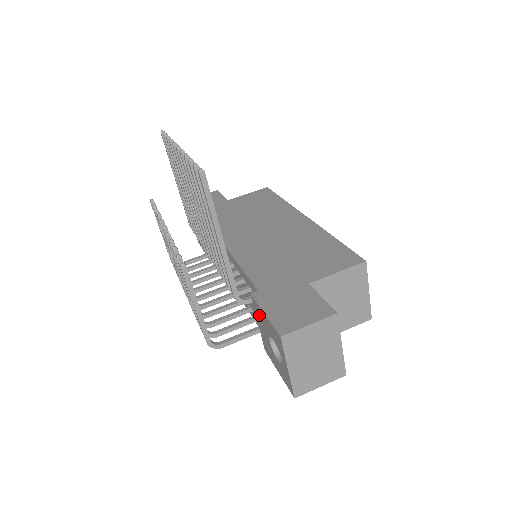
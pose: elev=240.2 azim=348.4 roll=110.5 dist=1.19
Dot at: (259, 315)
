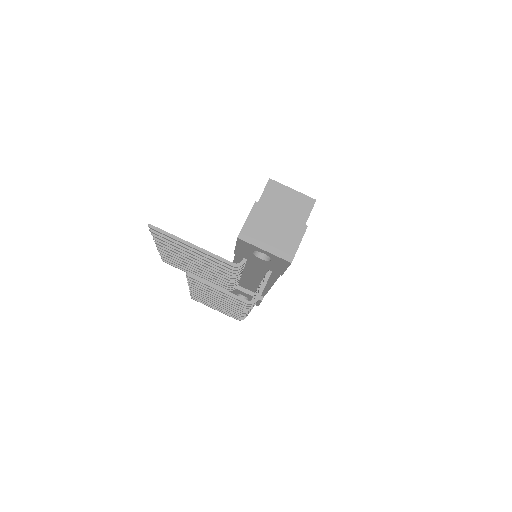
Dot at: (245, 256)
